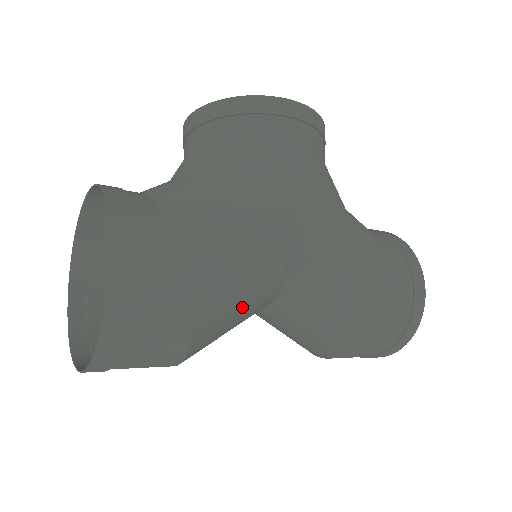
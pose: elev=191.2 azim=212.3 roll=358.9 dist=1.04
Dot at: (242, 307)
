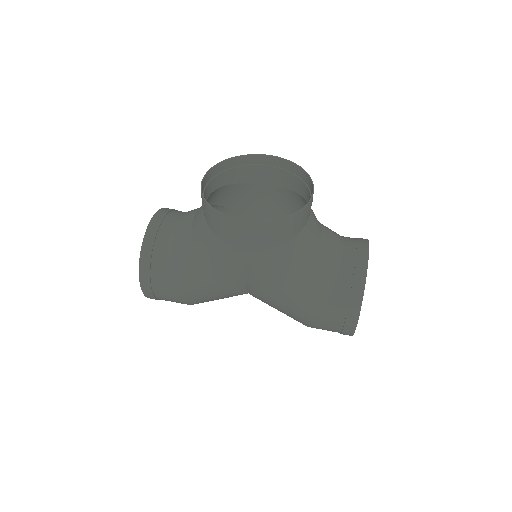
Dot at: occluded
